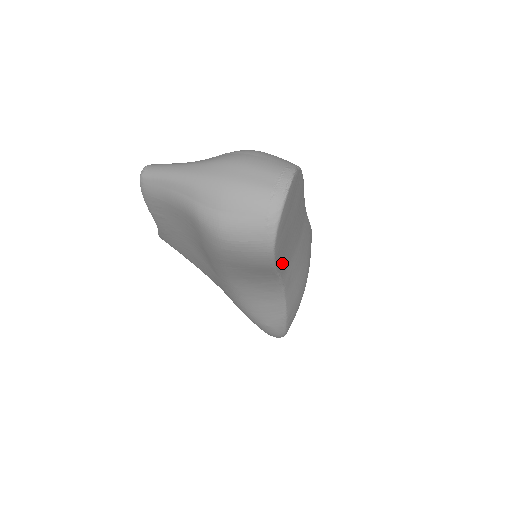
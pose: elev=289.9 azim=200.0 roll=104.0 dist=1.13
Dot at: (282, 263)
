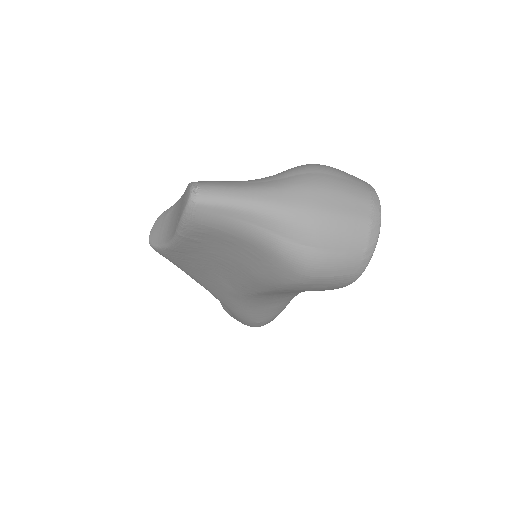
Dot at: occluded
